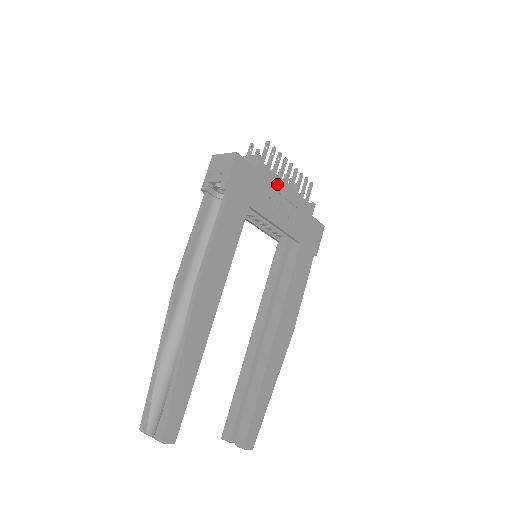
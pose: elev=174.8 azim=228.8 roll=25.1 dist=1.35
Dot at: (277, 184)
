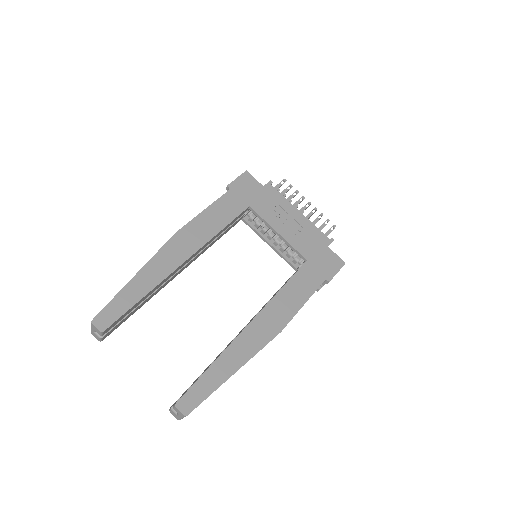
Dot at: (286, 206)
